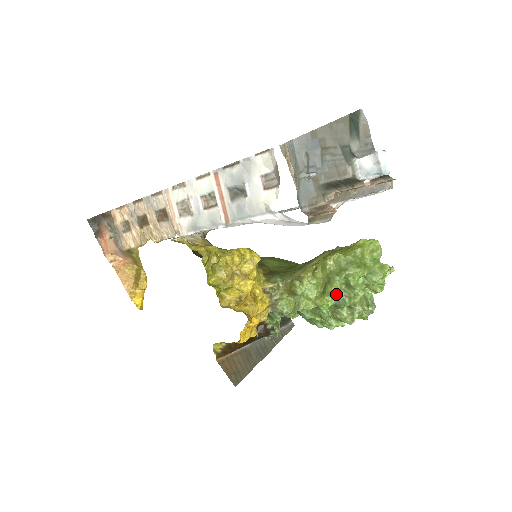
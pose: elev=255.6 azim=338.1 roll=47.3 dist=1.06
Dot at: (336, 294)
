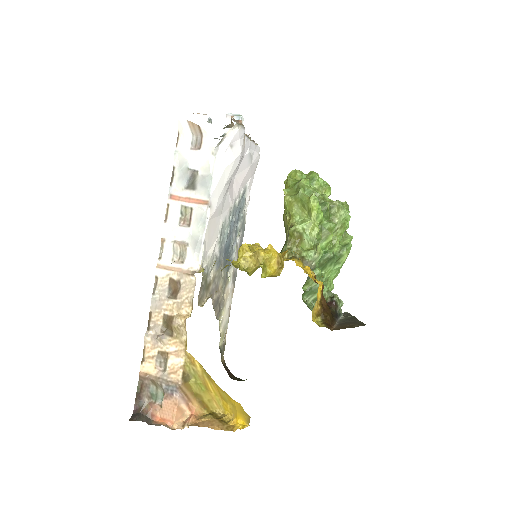
Dot at: (312, 195)
